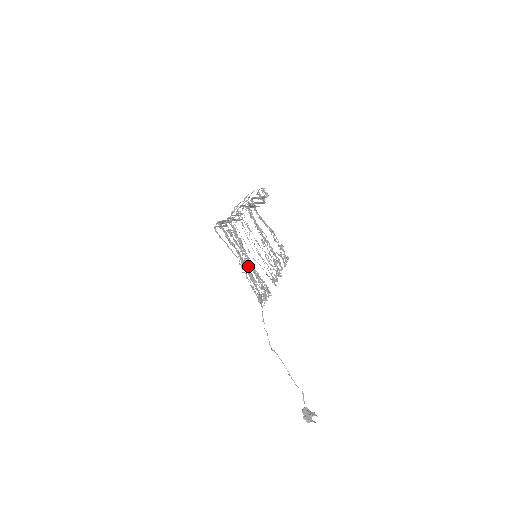
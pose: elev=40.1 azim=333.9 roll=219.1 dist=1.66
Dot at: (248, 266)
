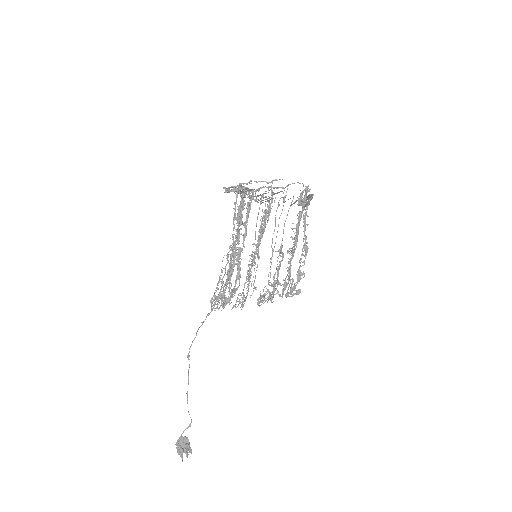
Dot at: (237, 258)
